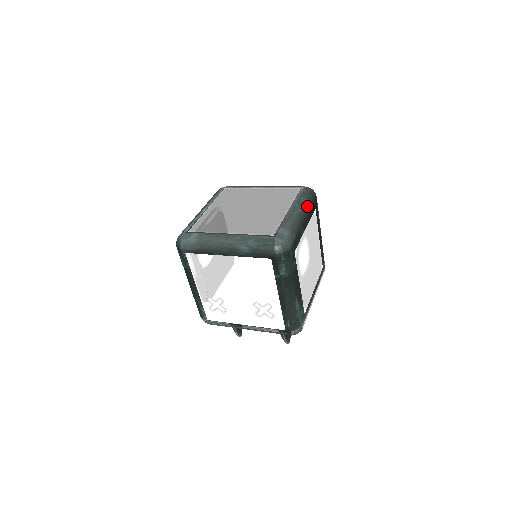
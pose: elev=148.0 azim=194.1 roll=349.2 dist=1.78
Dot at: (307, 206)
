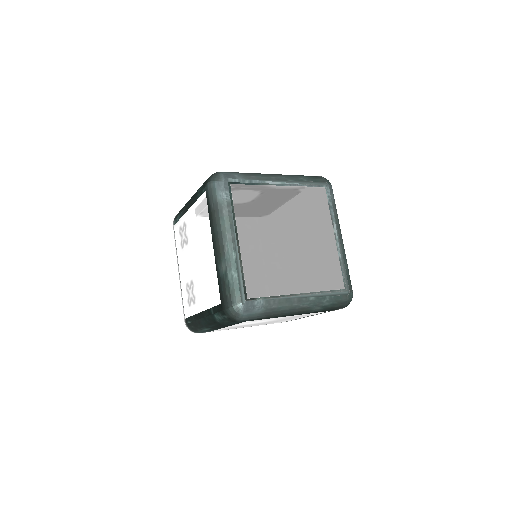
Dot at: (318, 308)
